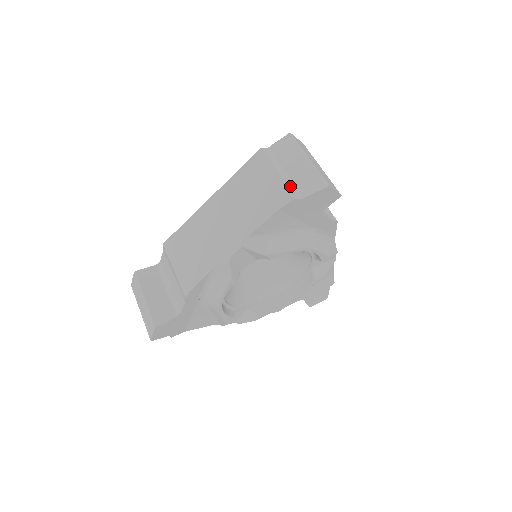
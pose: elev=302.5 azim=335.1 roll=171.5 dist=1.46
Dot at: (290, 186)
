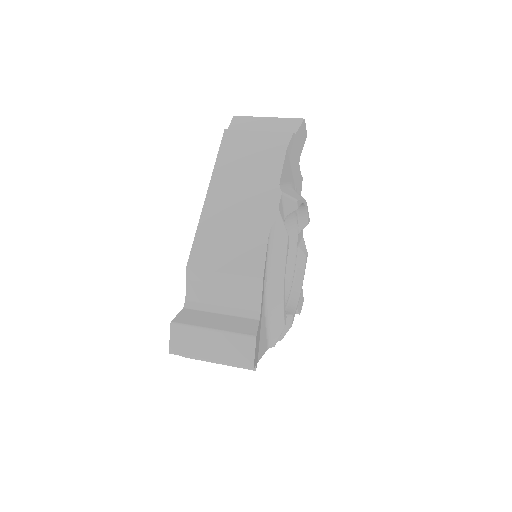
Dot at: (278, 132)
